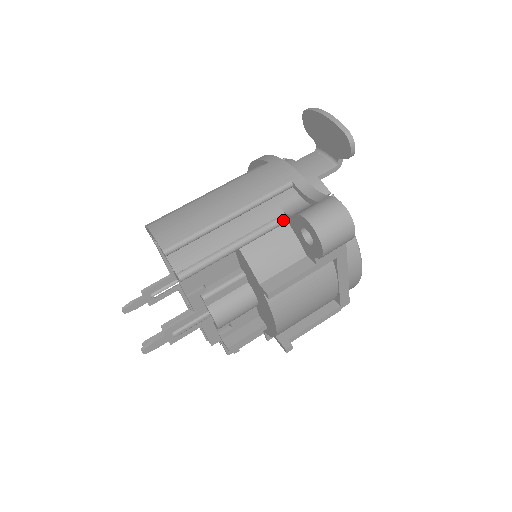
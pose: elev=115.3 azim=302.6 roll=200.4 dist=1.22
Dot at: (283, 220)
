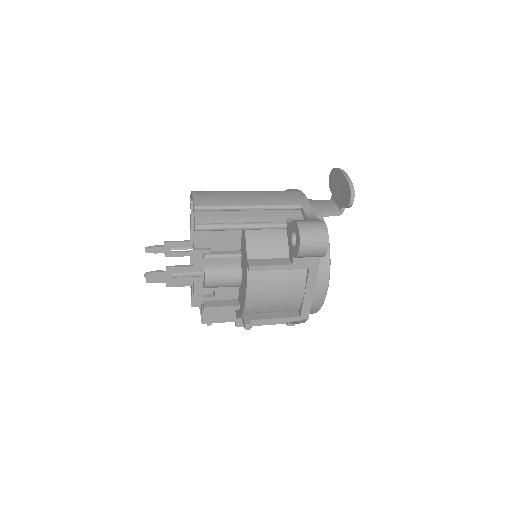
Dot at: (283, 226)
